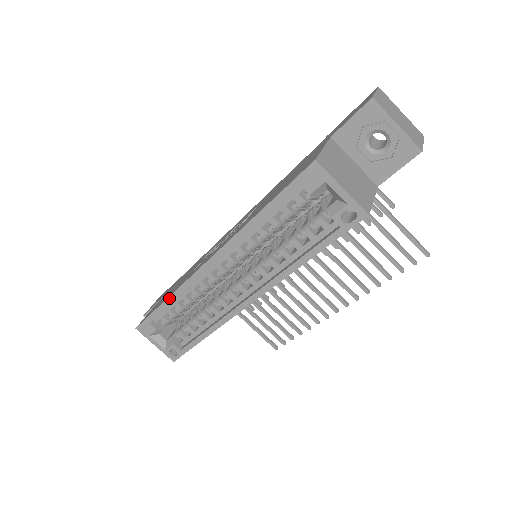
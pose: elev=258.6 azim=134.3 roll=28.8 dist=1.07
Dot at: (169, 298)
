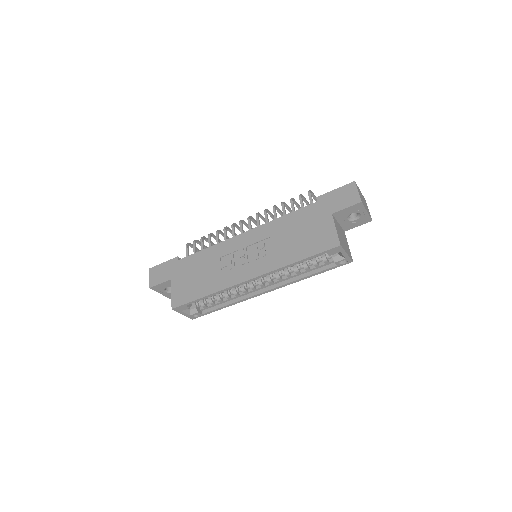
Dot at: (211, 295)
